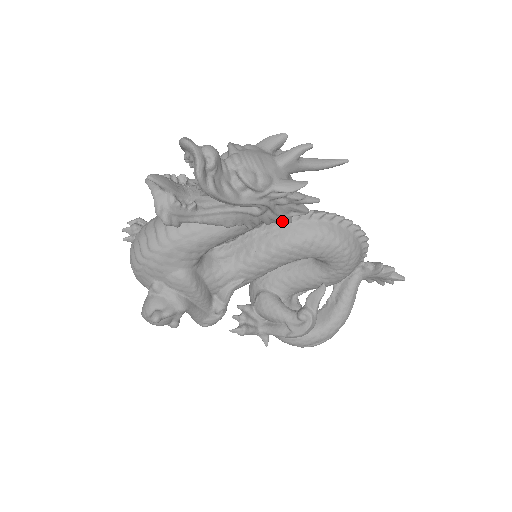
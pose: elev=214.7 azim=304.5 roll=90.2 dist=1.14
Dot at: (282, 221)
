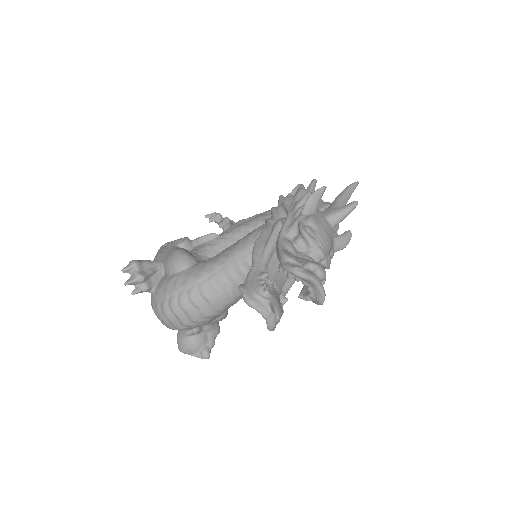
Dot at: occluded
